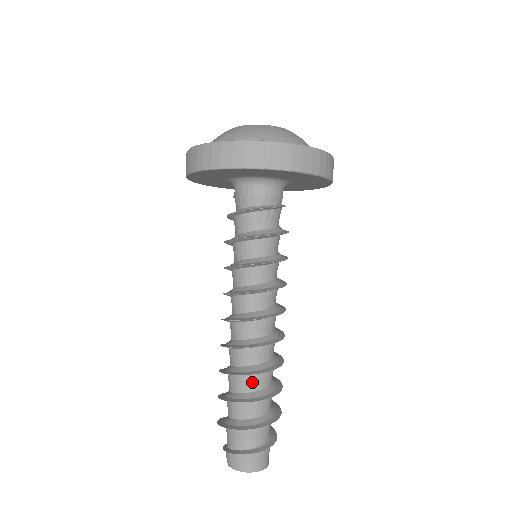
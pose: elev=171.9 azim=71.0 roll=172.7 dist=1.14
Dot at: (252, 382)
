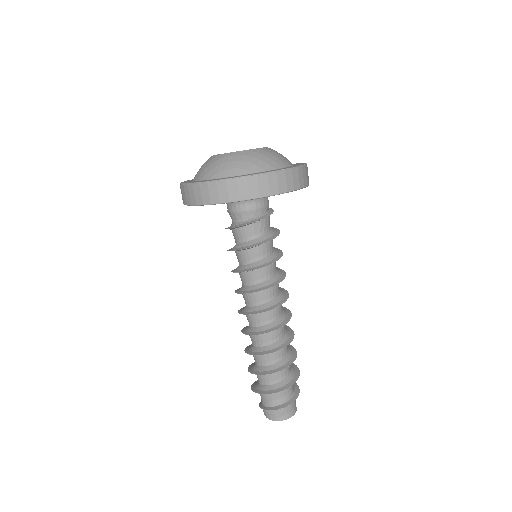
Dot at: (274, 356)
